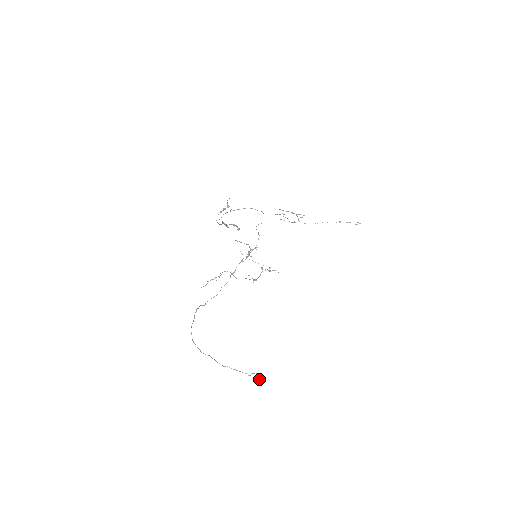
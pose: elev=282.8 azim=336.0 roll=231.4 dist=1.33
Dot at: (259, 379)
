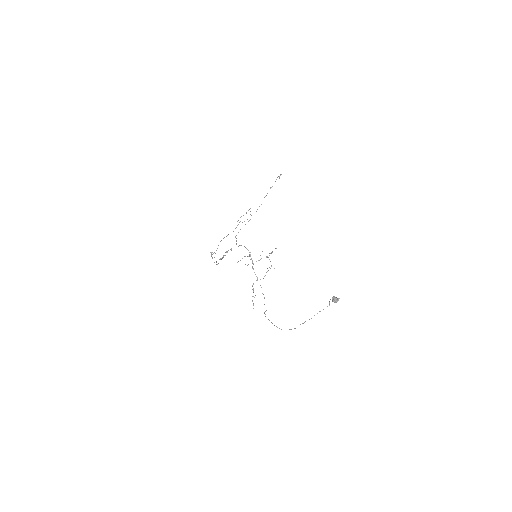
Dot at: (335, 300)
